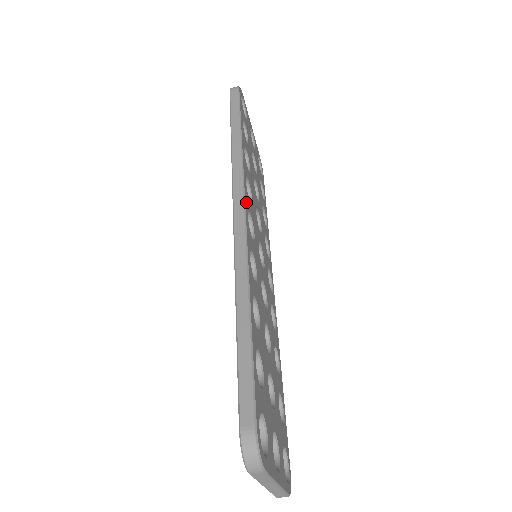
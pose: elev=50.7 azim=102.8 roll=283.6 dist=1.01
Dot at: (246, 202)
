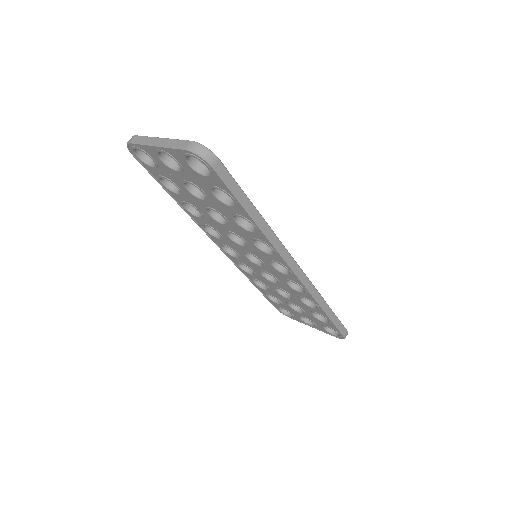
Dot at: occluded
